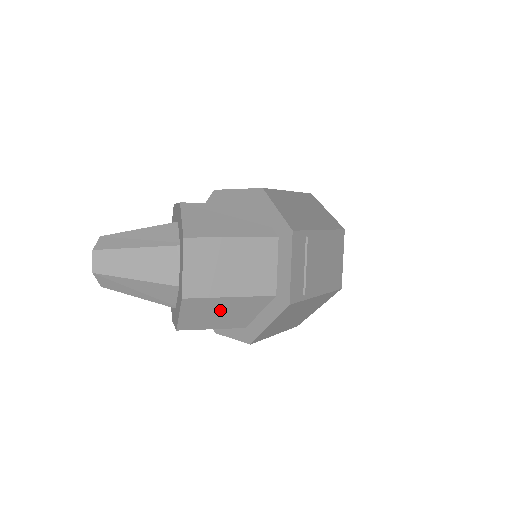
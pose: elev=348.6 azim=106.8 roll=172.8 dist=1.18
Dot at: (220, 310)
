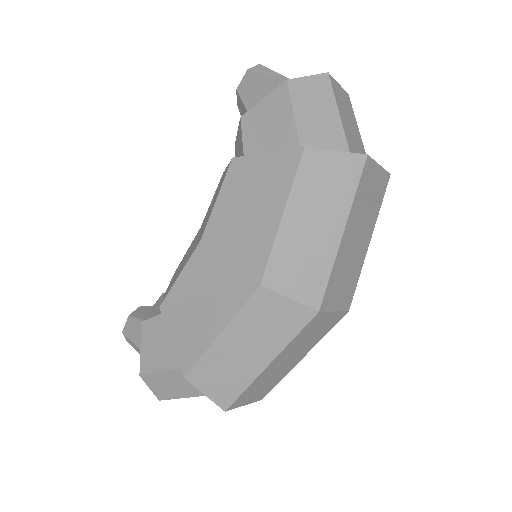
Dot at: occluded
